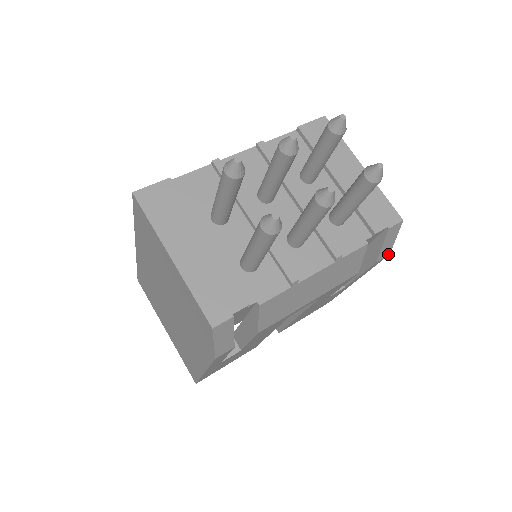
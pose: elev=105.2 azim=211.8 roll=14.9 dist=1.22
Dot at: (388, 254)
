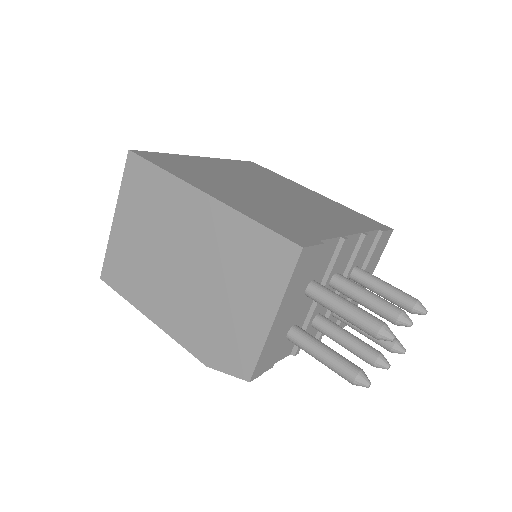
Dot at: occluded
